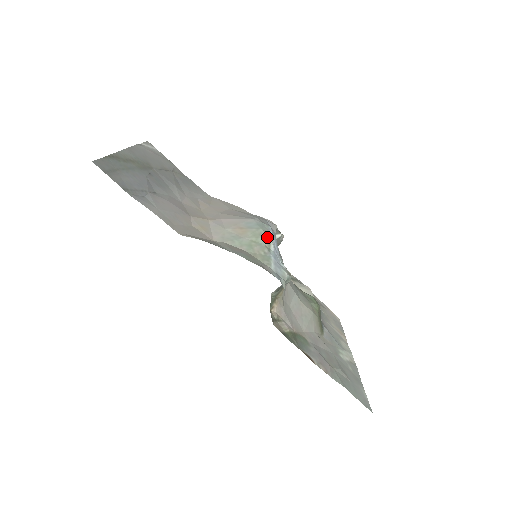
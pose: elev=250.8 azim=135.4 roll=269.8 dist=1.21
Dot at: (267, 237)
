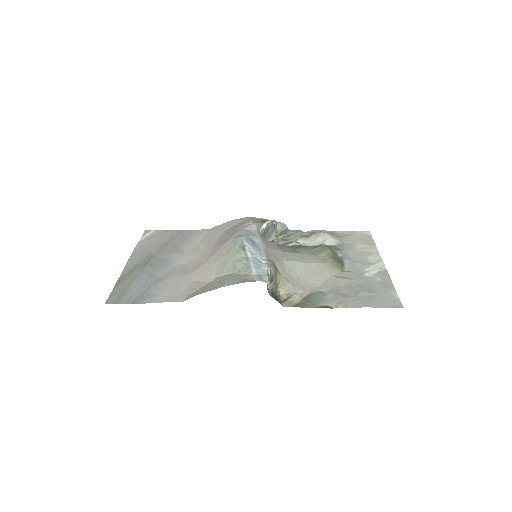
Dot at: (242, 250)
